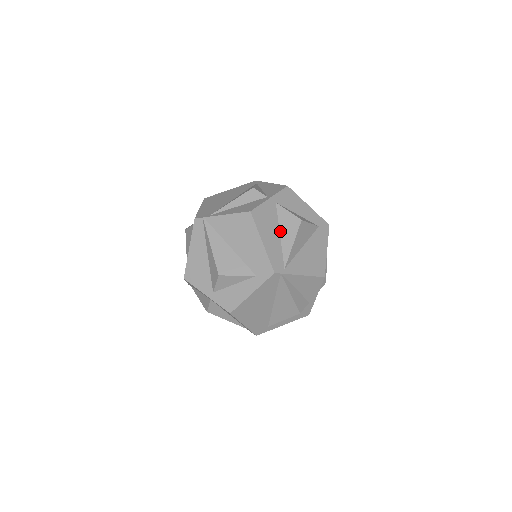
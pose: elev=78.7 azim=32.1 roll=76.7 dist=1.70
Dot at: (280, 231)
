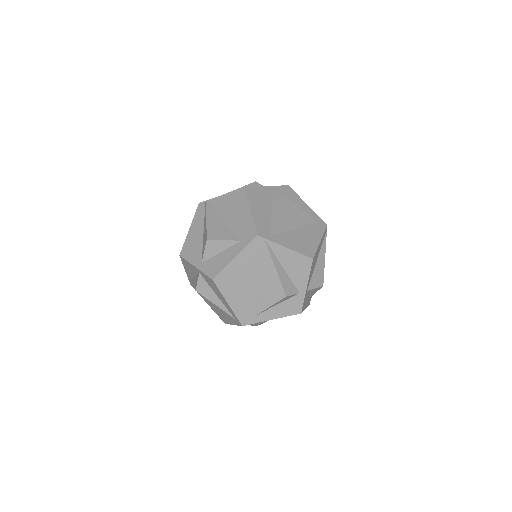
Dot at: (272, 210)
